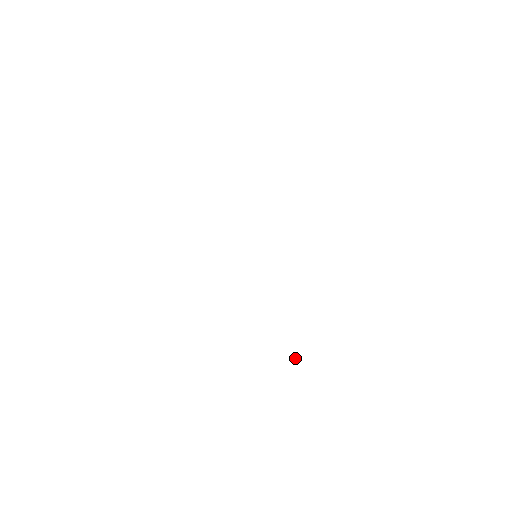
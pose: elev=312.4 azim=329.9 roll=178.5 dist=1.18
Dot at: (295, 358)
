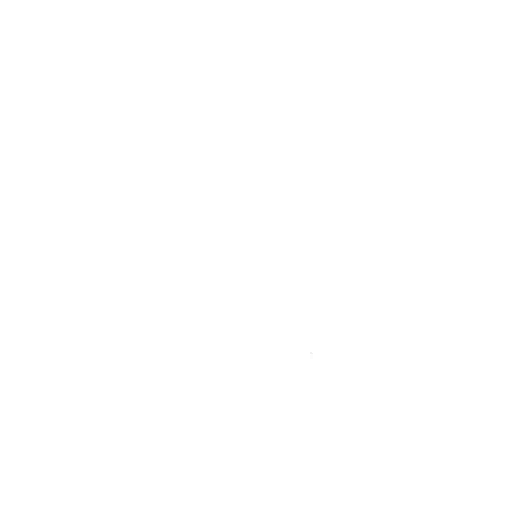
Dot at: (310, 358)
